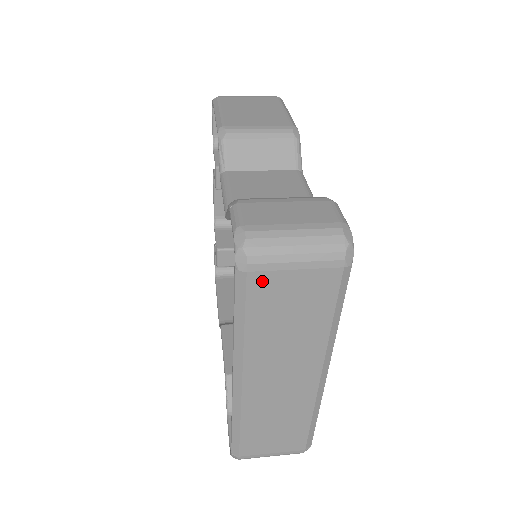
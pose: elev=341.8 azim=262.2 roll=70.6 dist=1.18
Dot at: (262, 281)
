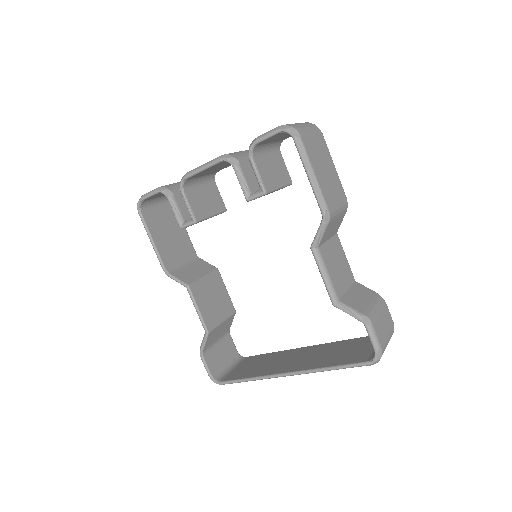
Dot at: occluded
